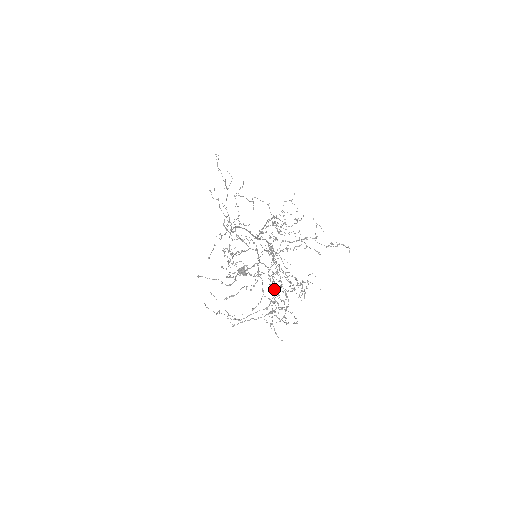
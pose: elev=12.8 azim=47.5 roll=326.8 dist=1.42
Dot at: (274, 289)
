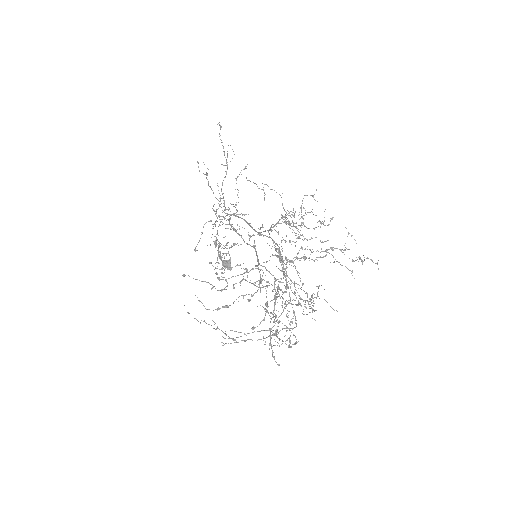
Dot at: (281, 305)
